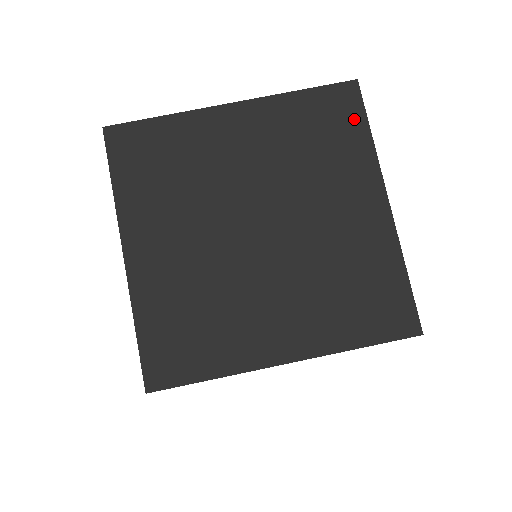
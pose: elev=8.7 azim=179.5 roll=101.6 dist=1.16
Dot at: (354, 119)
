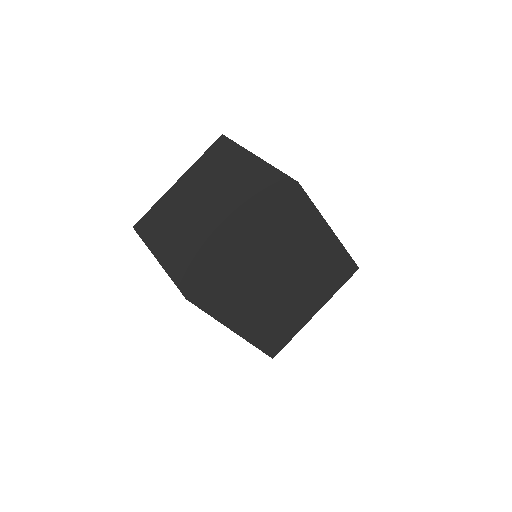
Dot at: (227, 145)
